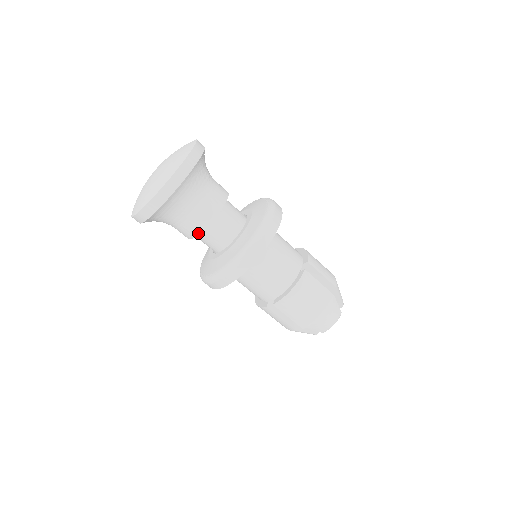
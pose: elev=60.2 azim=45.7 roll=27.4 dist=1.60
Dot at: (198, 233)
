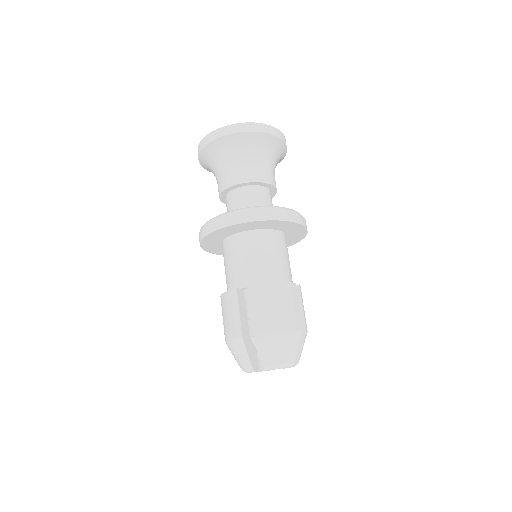
Dot at: (239, 183)
